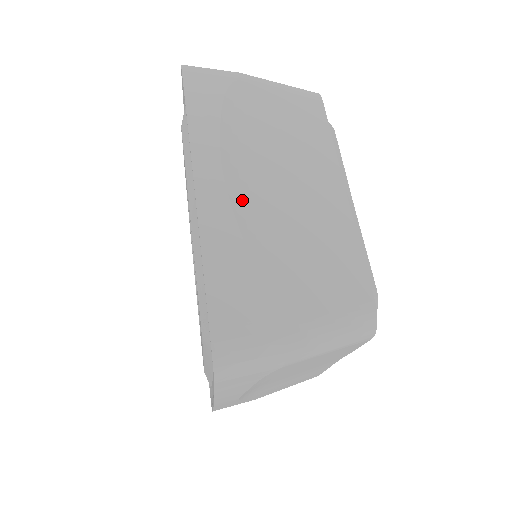
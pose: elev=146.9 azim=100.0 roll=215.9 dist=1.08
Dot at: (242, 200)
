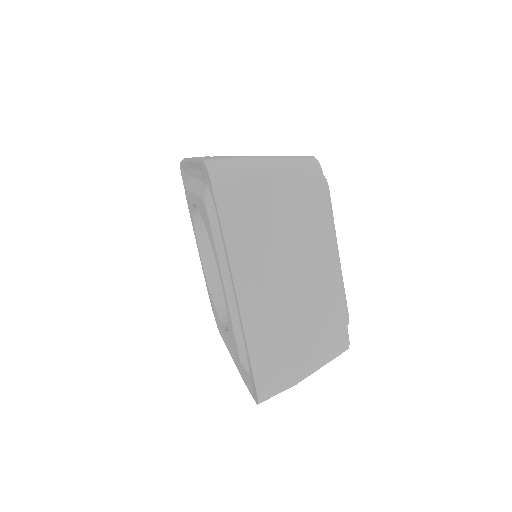
Dot at: (268, 296)
